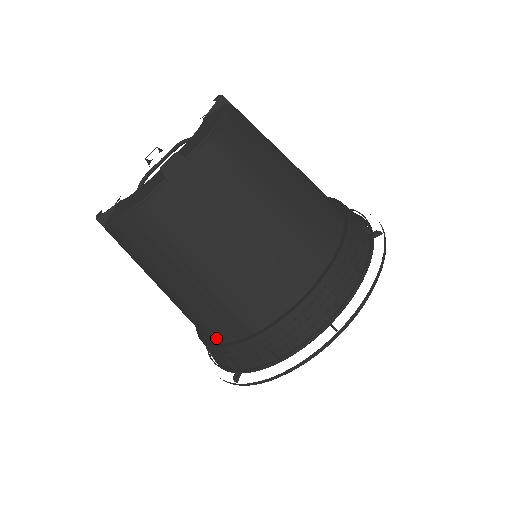
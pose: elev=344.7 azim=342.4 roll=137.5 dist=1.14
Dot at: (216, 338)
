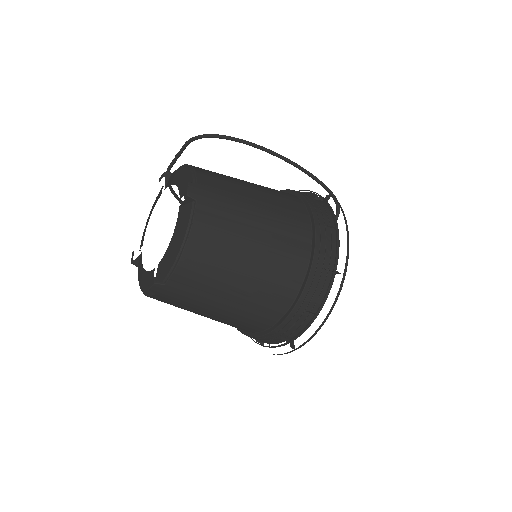
Dot at: occluded
